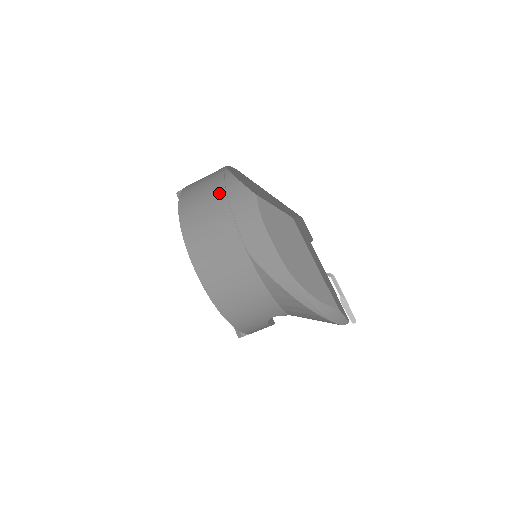
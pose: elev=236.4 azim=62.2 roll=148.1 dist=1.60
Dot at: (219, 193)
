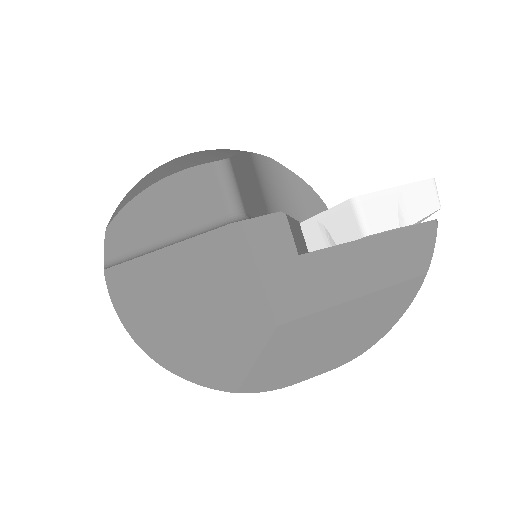
Dot at: occluded
